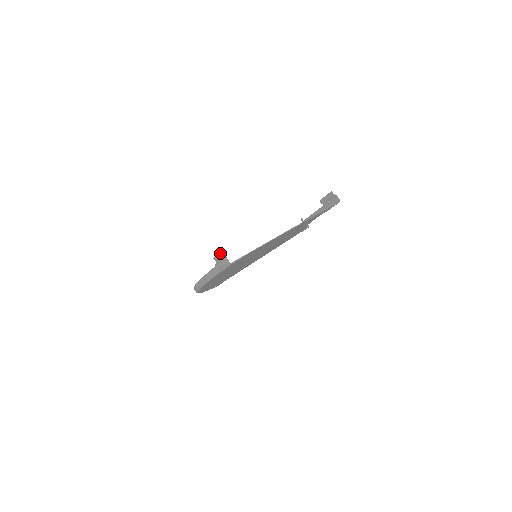
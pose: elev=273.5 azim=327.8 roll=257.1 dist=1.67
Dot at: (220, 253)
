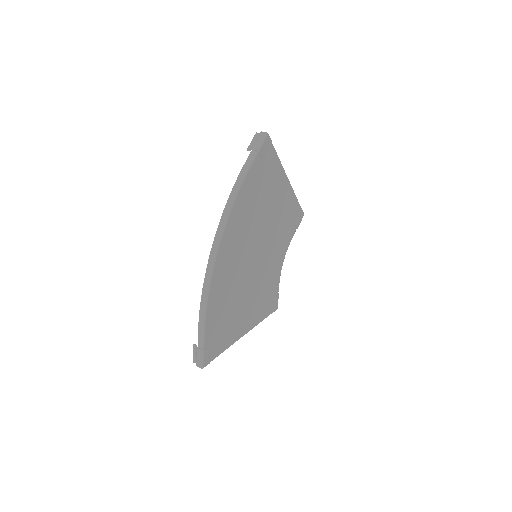
Dot at: (253, 138)
